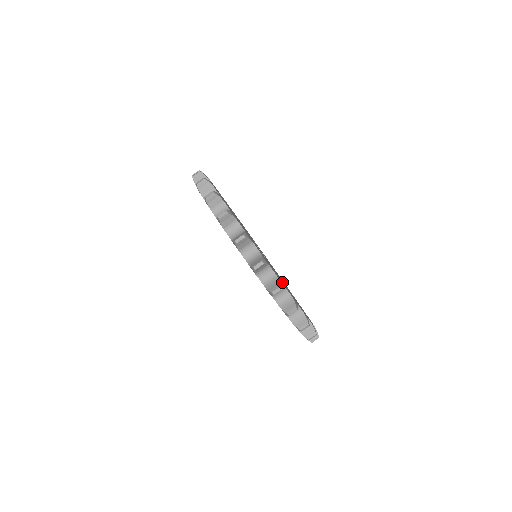
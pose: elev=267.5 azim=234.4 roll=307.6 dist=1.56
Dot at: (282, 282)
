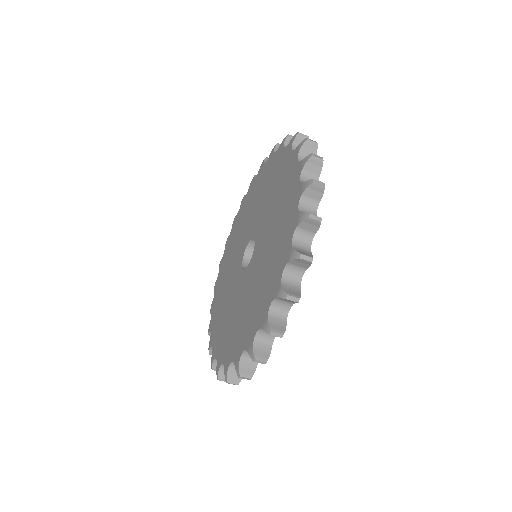
Dot at: occluded
